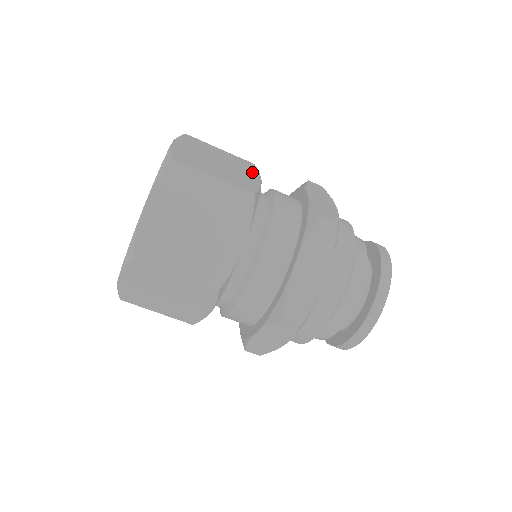
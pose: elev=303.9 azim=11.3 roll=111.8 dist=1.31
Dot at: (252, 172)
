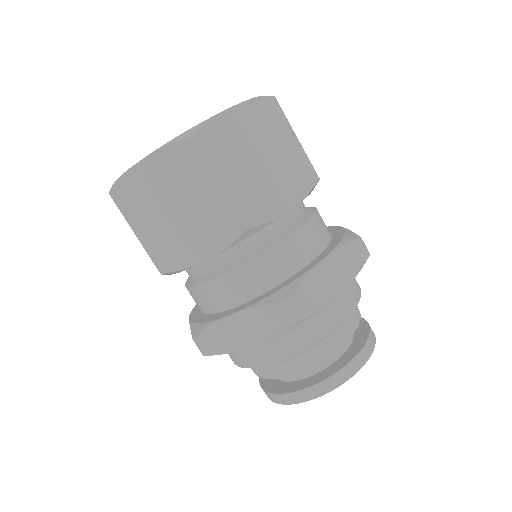
Dot at: occluded
